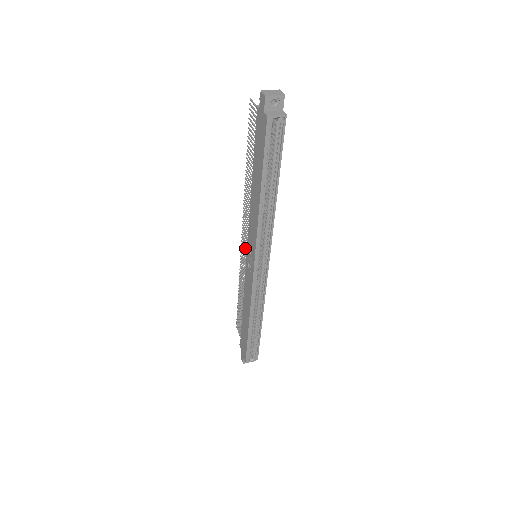
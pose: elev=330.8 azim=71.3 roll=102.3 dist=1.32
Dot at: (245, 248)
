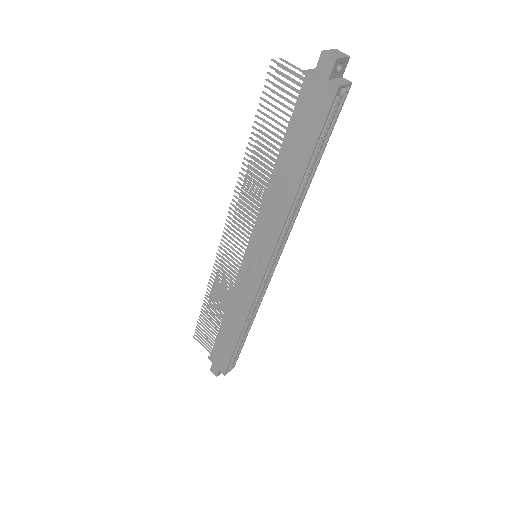
Dot at: (233, 248)
